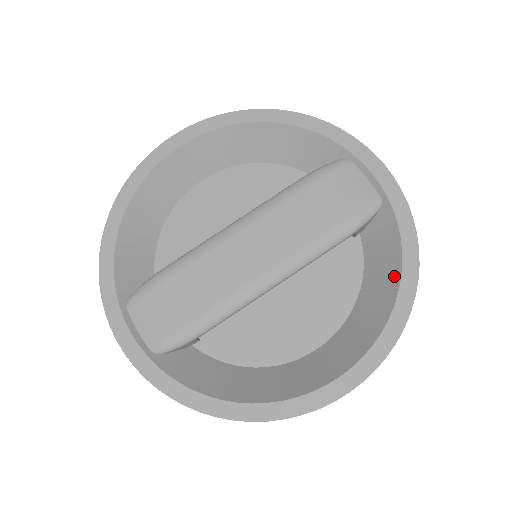
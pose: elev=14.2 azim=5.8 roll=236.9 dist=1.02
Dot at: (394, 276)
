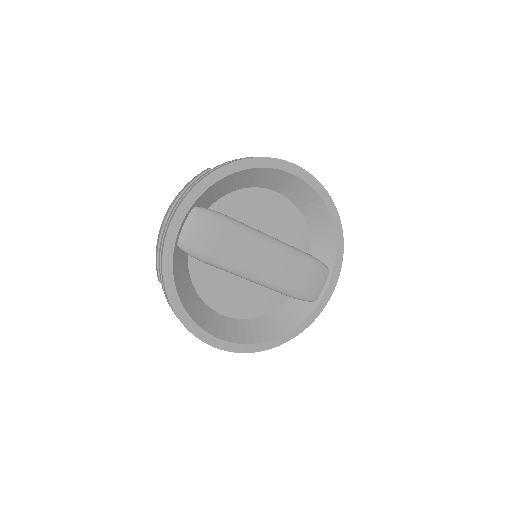
Dot at: (284, 330)
